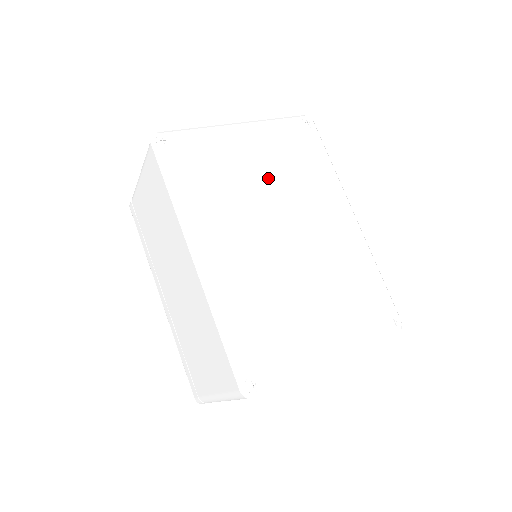
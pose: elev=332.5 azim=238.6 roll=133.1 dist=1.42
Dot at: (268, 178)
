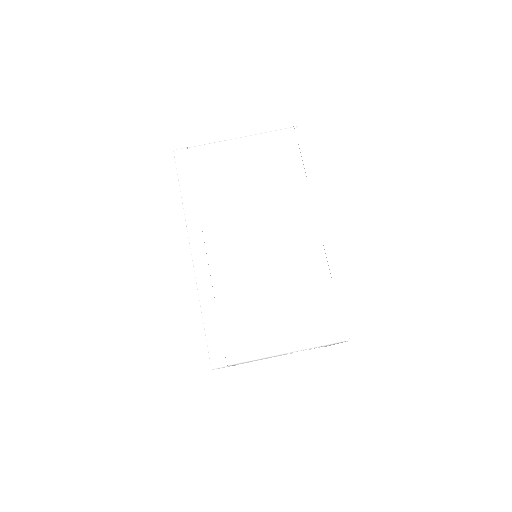
Dot at: occluded
